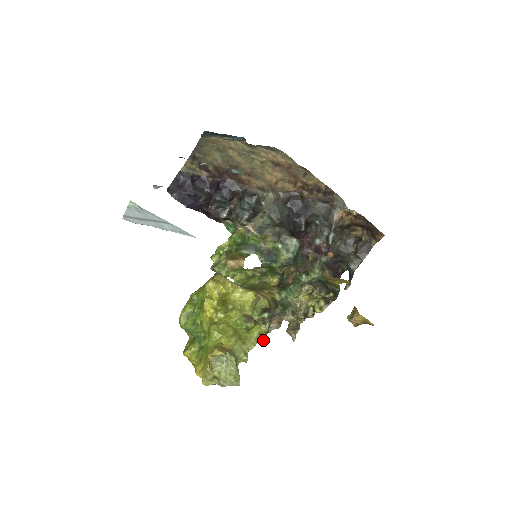
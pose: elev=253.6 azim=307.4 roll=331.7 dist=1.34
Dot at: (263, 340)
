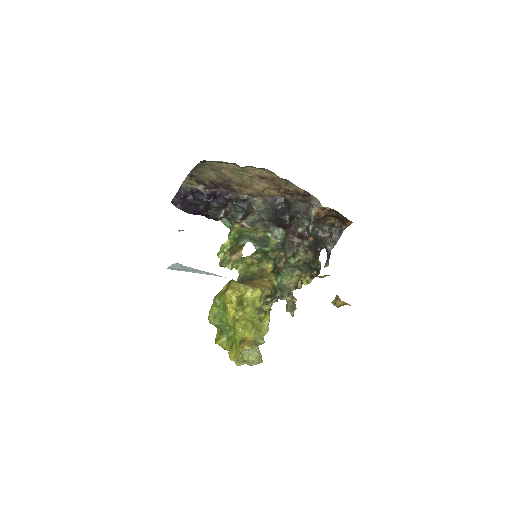
Dot at: occluded
